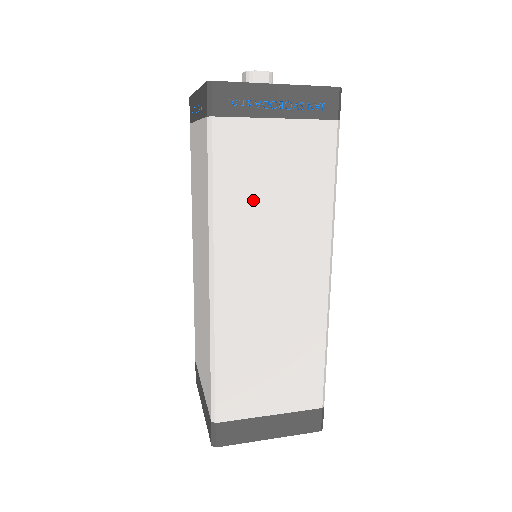
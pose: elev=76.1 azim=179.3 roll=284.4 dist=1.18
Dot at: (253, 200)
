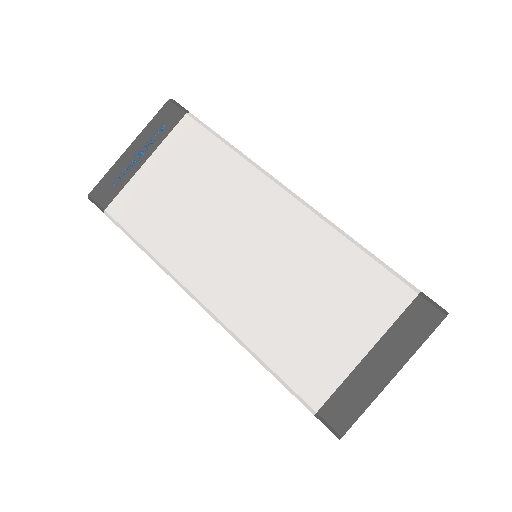
Dot at: occluded
